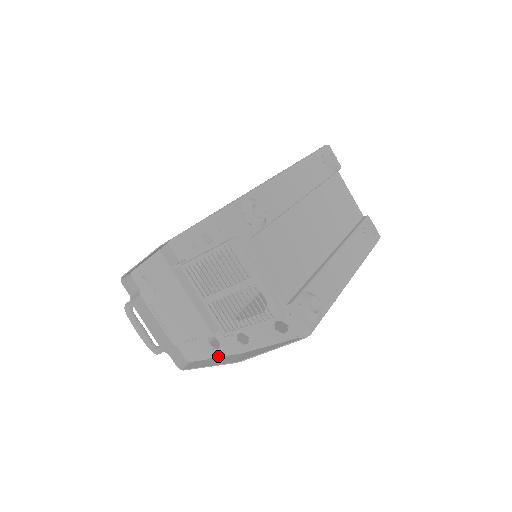
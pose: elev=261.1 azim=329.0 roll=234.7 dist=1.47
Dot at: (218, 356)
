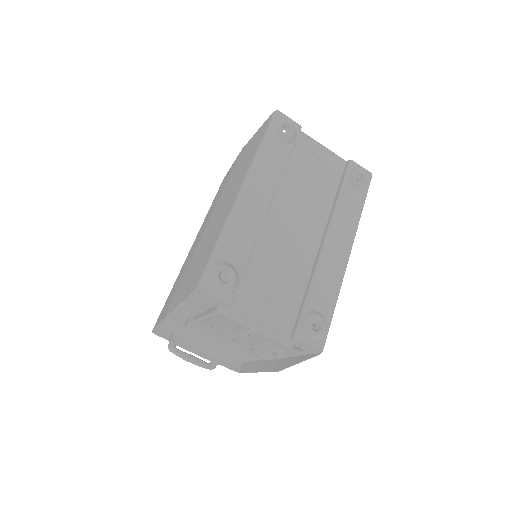
Dot at: (261, 360)
